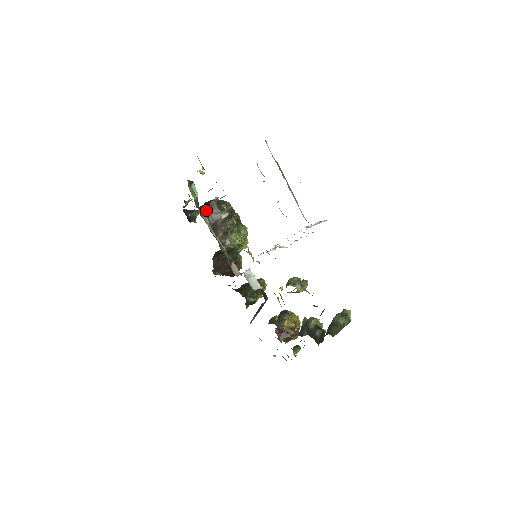
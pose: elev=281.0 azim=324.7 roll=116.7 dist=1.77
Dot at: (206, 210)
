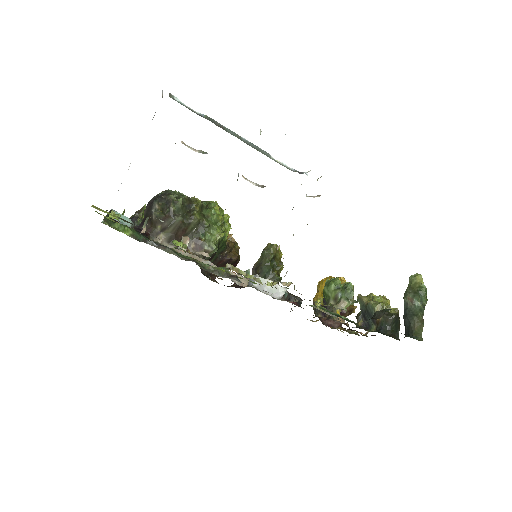
Dot at: (154, 229)
